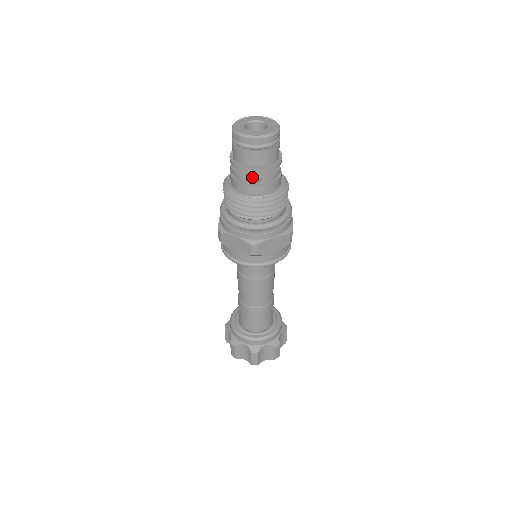
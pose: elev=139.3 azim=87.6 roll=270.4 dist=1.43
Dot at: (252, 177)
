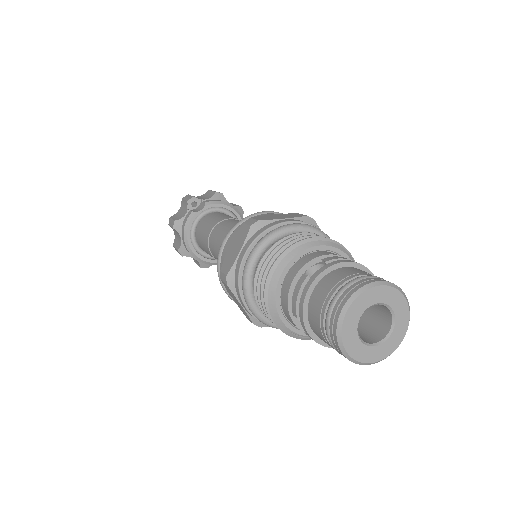
Dot at: occluded
